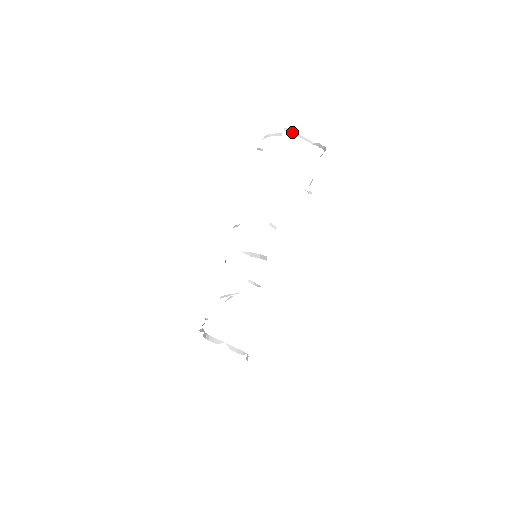
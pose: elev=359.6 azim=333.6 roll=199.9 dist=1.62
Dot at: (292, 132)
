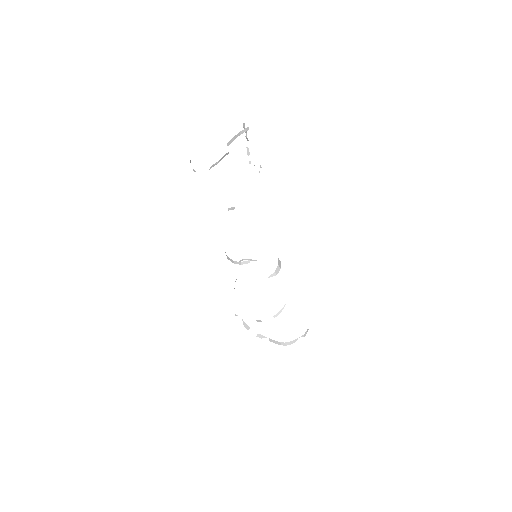
Dot at: (233, 140)
